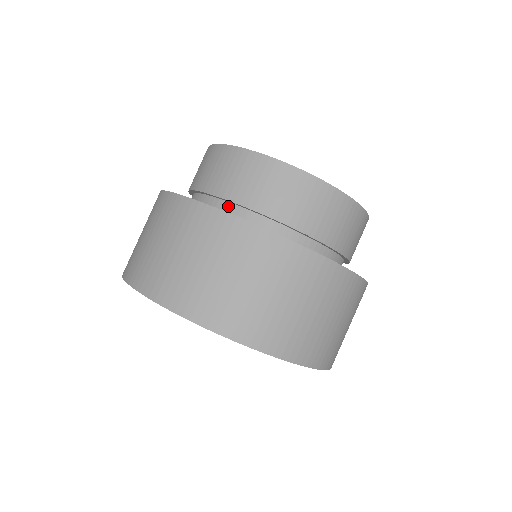
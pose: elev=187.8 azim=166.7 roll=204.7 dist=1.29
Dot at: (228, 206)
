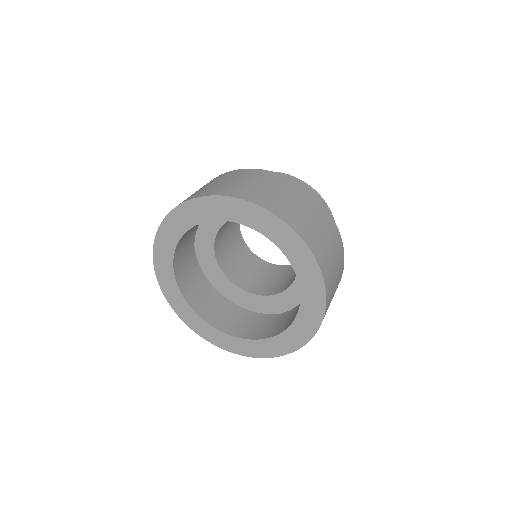
Dot at: occluded
